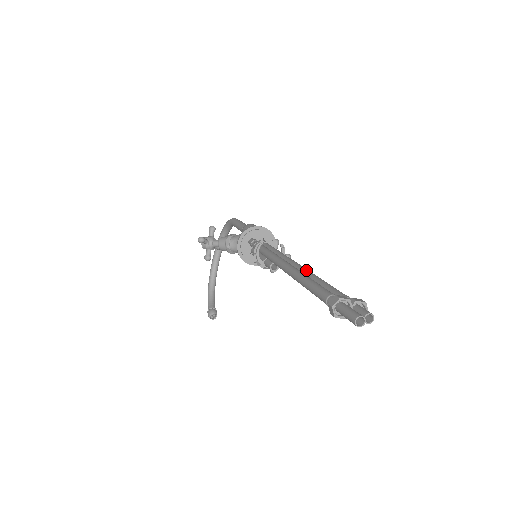
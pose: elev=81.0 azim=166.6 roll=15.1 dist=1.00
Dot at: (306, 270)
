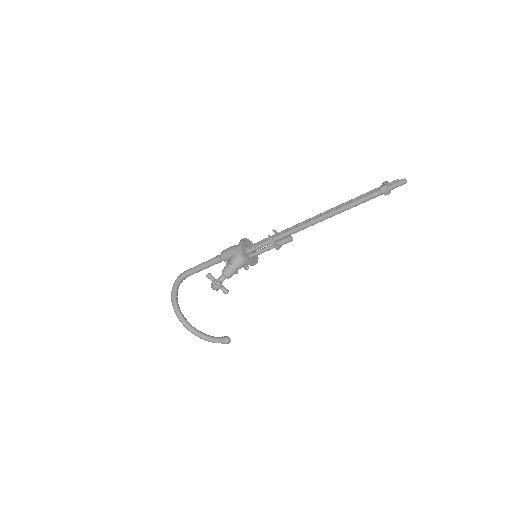
Dot at: (326, 211)
